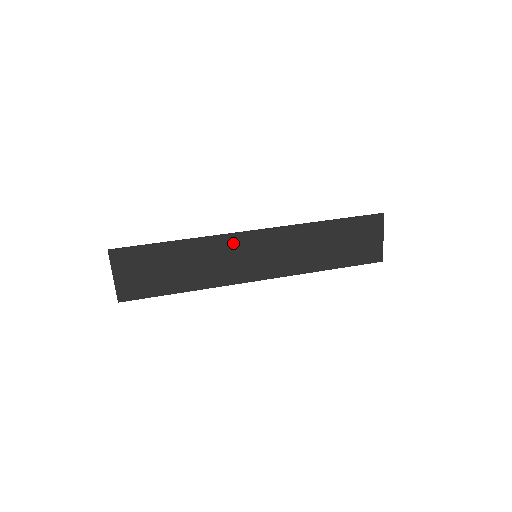
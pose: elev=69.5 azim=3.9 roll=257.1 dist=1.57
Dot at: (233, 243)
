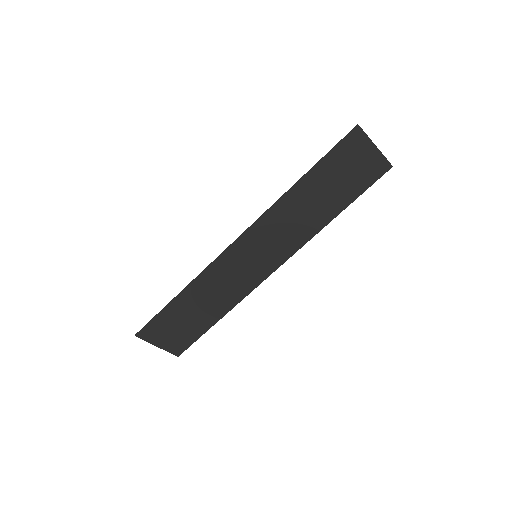
Dot at: (226, 263)
